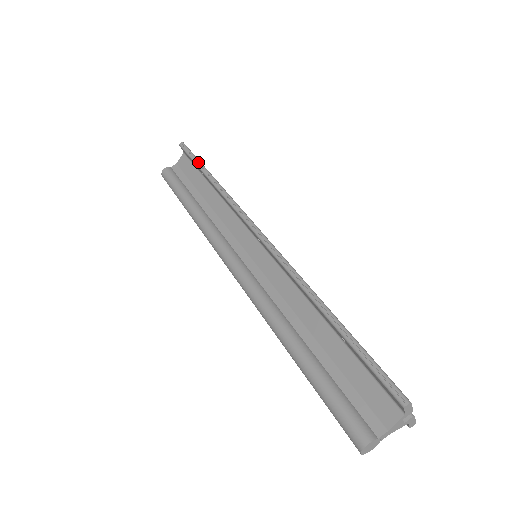
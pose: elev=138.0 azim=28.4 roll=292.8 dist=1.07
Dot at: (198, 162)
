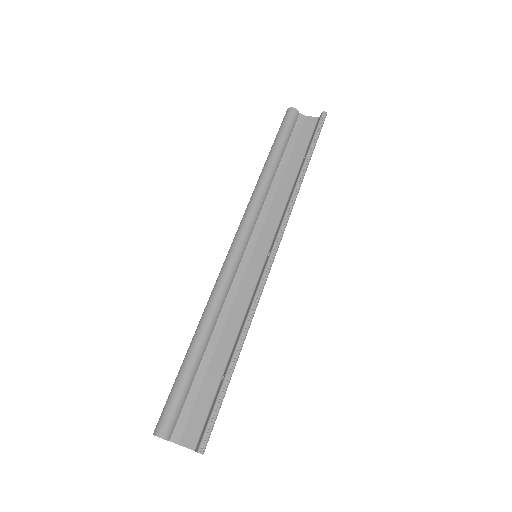
Dot at: (314, 145)
